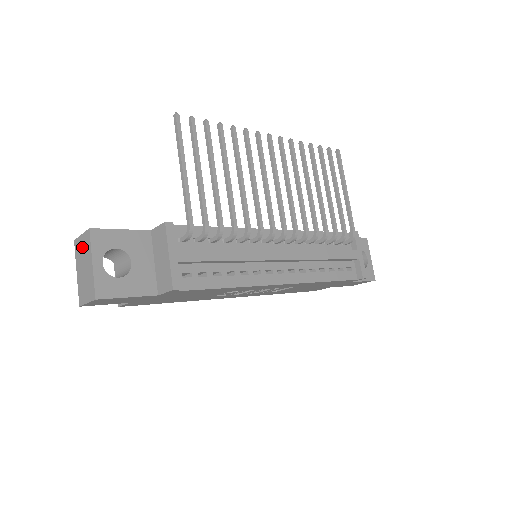
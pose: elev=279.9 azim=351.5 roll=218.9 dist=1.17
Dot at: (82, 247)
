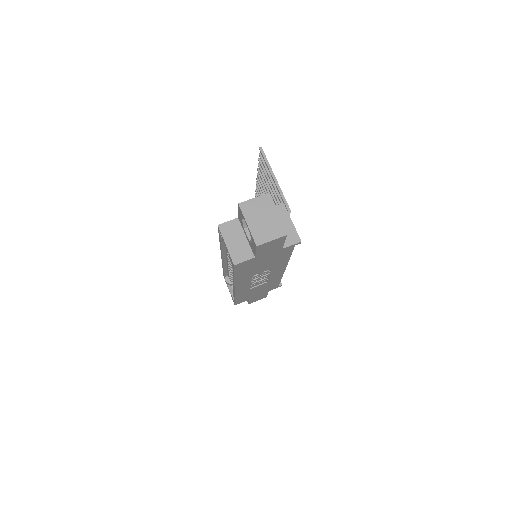
Dot at: (257, 206)
